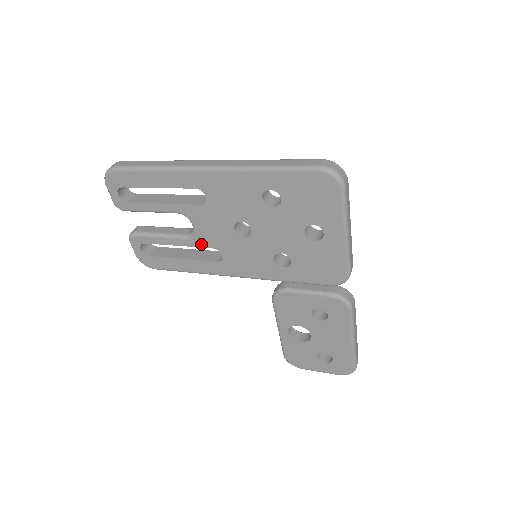
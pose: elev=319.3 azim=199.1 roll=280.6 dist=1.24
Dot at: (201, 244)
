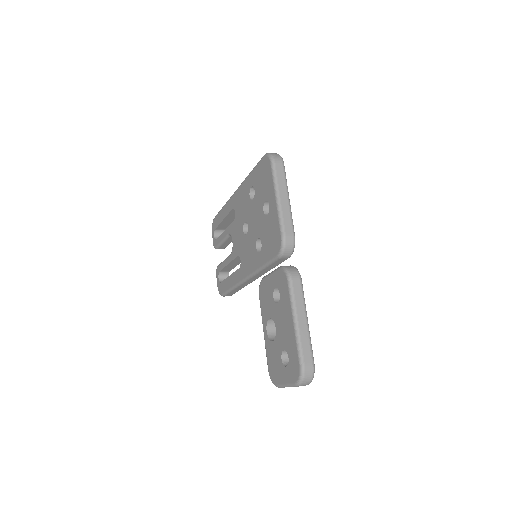
Dot at: (234, 255)
